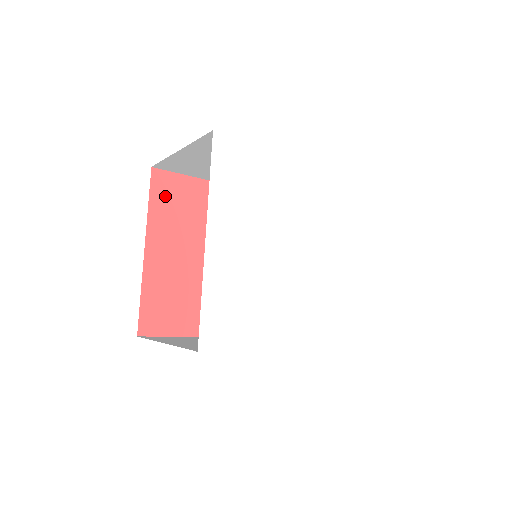
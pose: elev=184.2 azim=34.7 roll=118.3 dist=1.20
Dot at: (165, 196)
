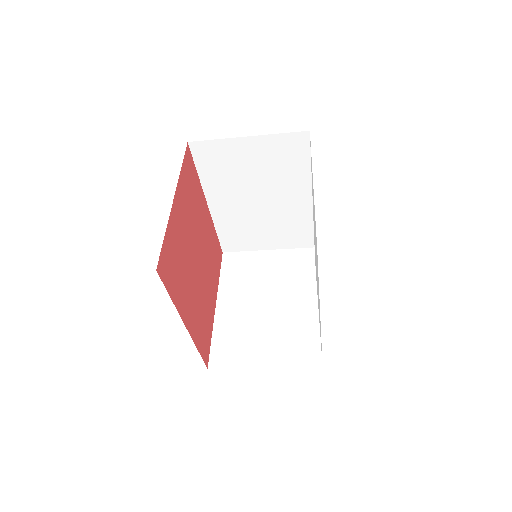
Dot at: (188, 171)
